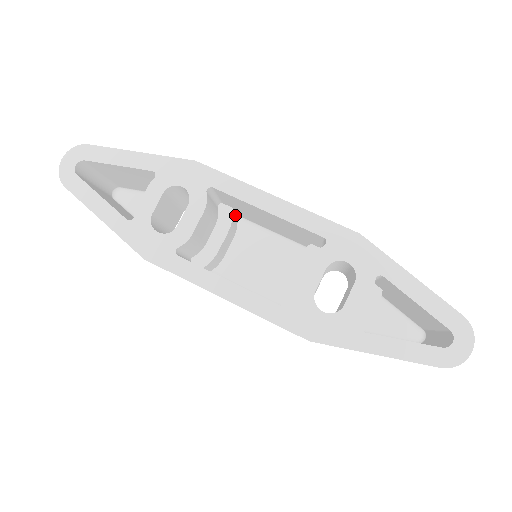
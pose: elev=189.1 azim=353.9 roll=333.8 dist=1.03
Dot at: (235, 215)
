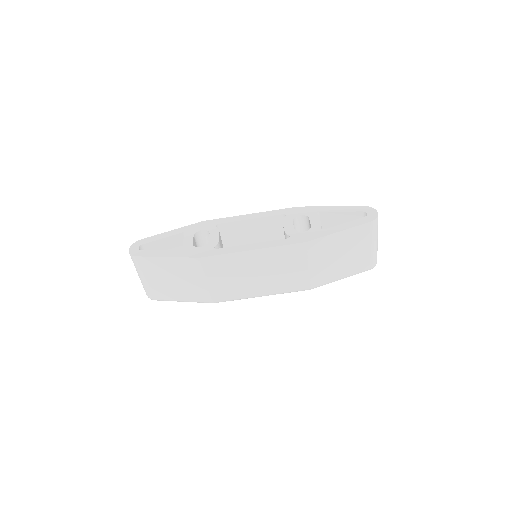
Dot at: occluded
